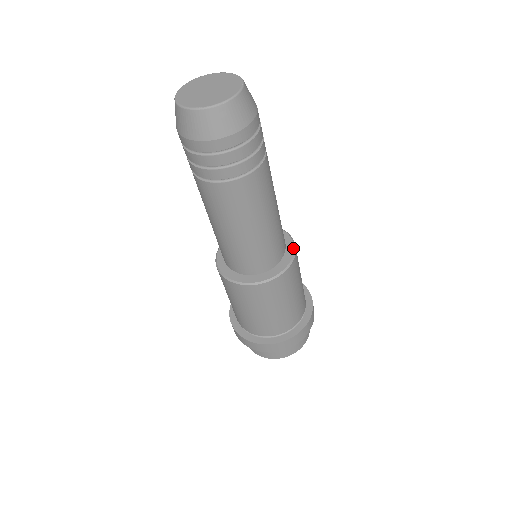
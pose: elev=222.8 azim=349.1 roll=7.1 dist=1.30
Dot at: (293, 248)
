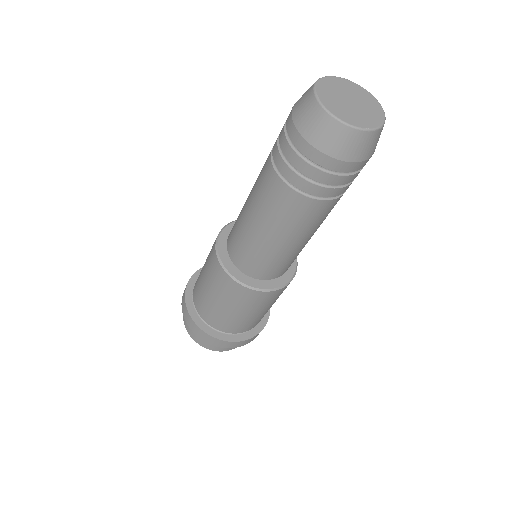
Dot at: occluded
